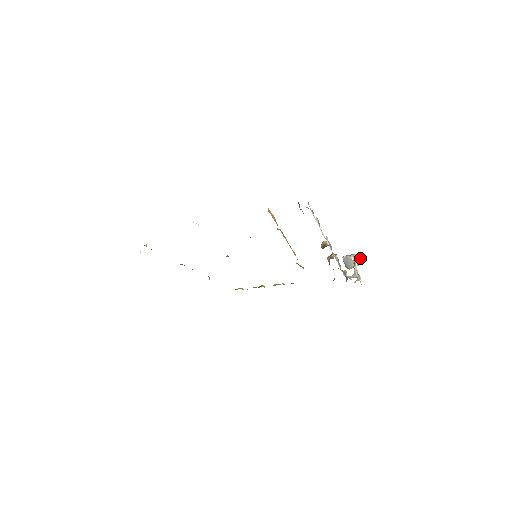
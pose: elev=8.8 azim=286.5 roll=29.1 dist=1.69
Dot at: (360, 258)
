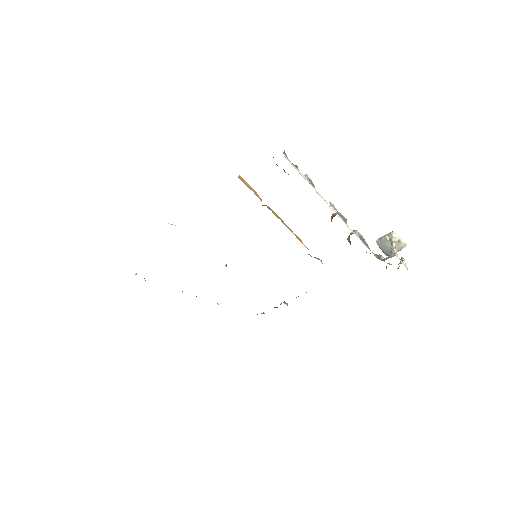
Dot at: (399, 236)
